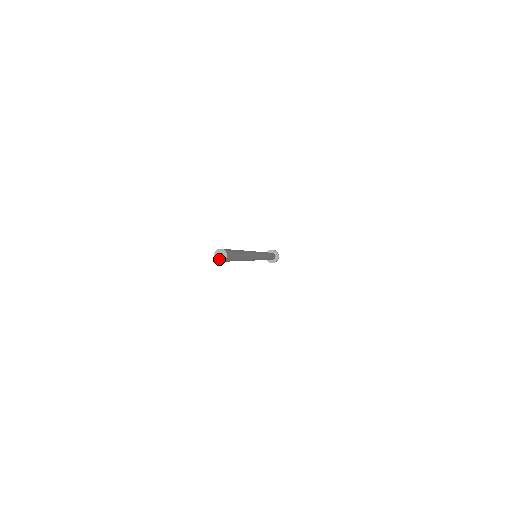
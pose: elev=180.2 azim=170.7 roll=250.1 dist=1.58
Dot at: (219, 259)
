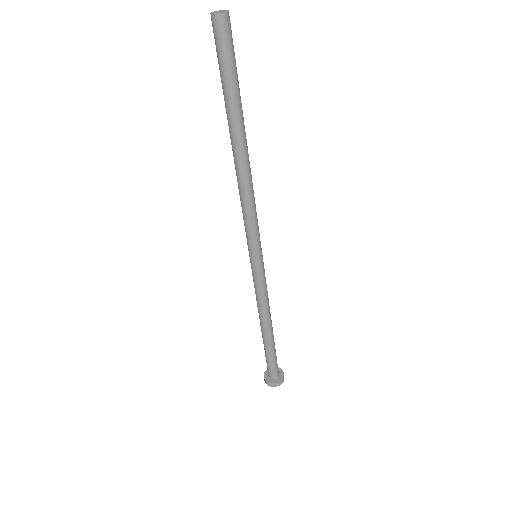
Dot at: (222, 12)
